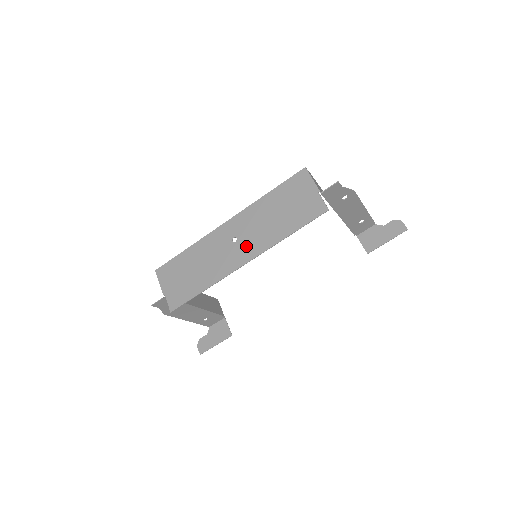
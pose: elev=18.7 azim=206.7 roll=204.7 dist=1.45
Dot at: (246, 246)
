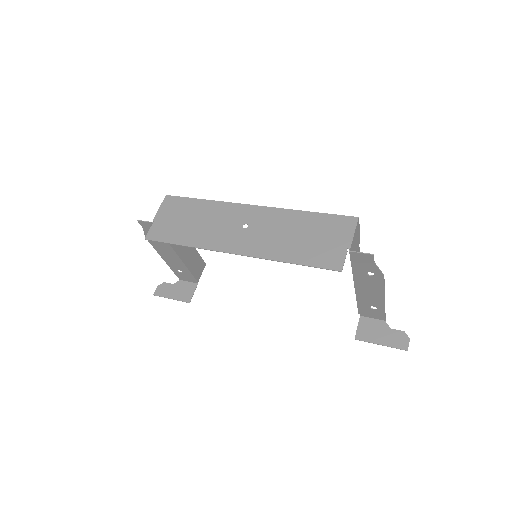
Dot at: (249, 240)
